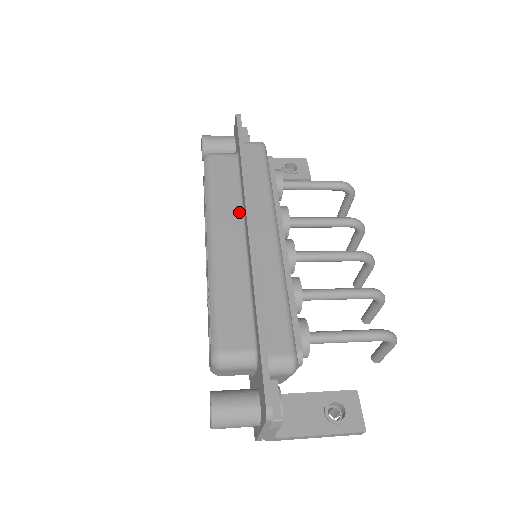
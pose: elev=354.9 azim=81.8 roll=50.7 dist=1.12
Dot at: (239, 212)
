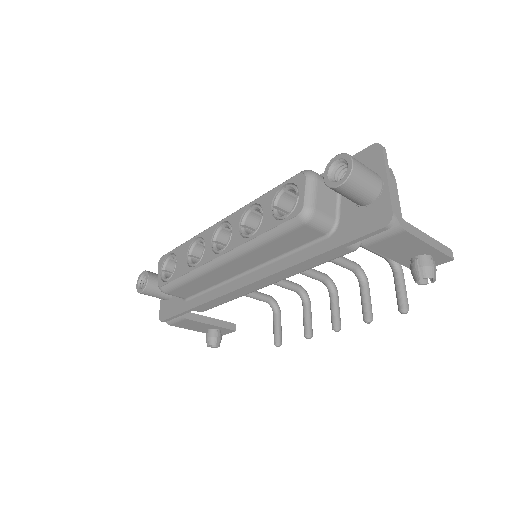
Dot at: occluded
